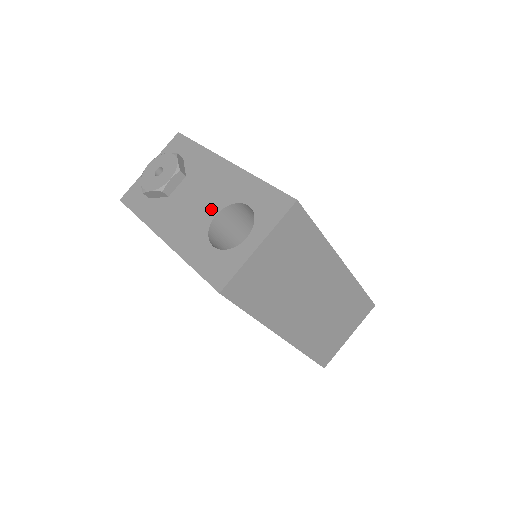
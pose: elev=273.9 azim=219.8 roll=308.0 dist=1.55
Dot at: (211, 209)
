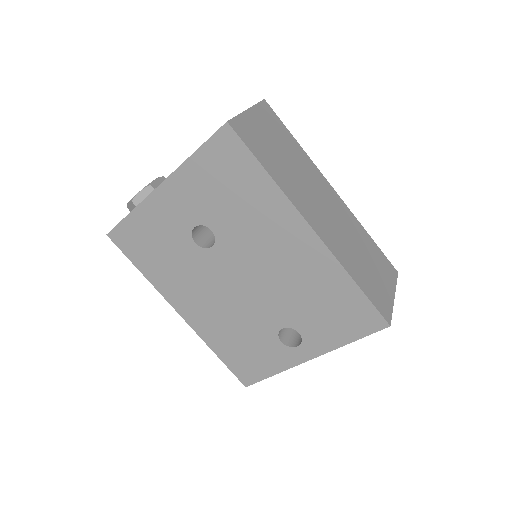
Dot at: occluded
